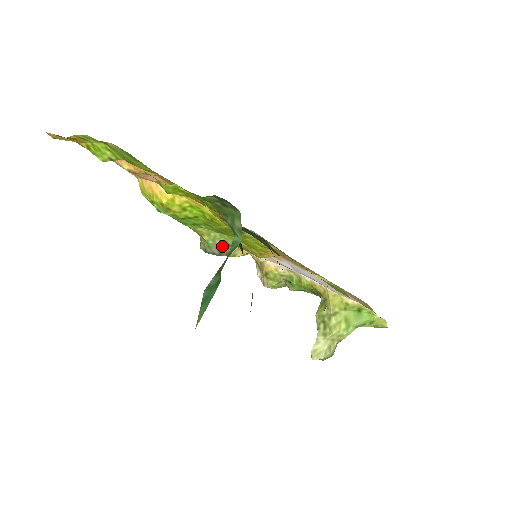
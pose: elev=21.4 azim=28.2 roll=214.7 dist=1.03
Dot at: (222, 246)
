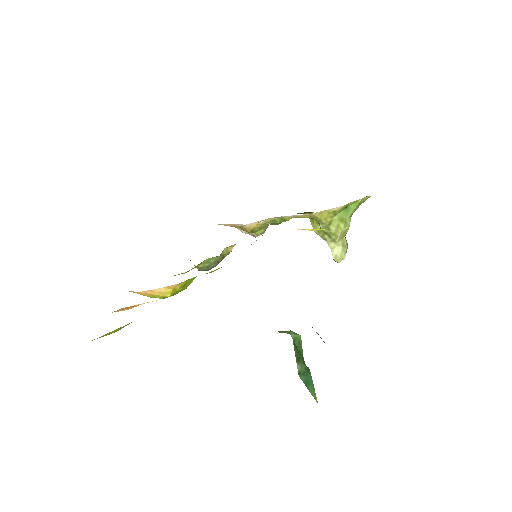
Dot at: (217, 260)
